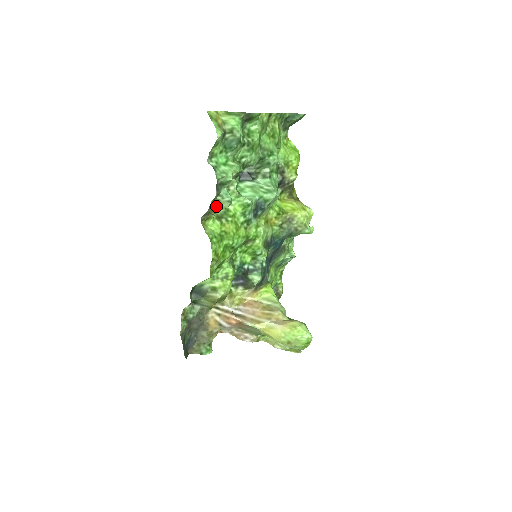
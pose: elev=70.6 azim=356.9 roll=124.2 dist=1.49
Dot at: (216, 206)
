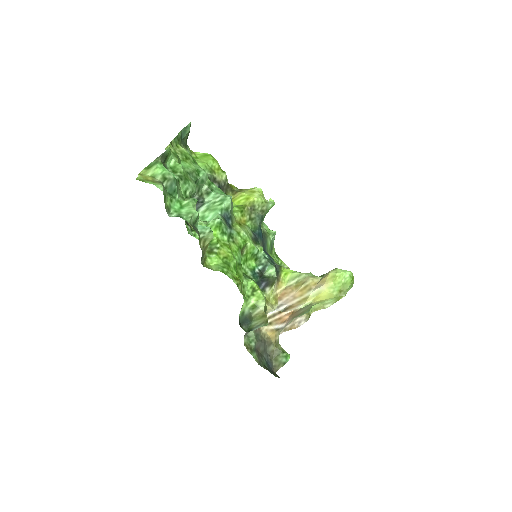
Dot at: (204, 244)
